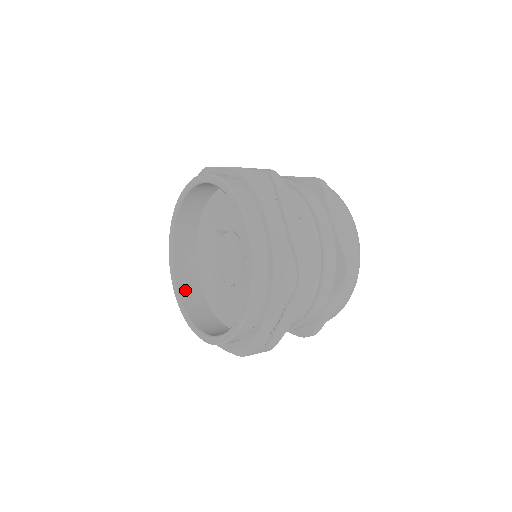
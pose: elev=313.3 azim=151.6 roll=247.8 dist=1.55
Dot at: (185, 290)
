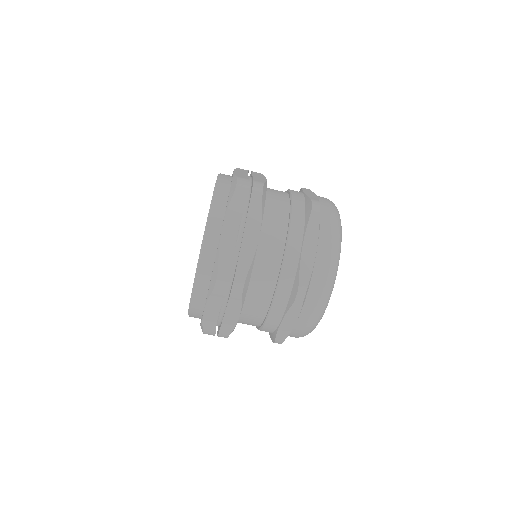
Dot at: occluded
